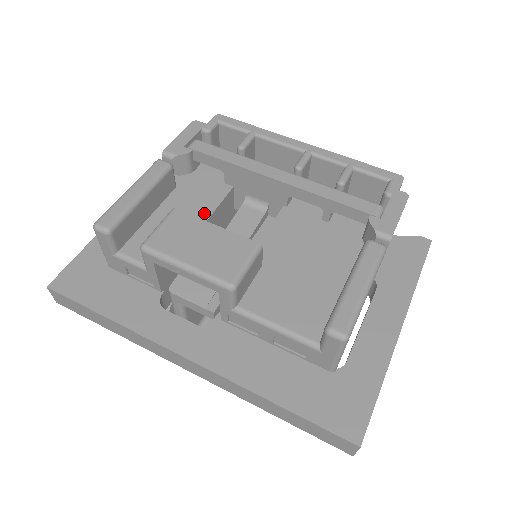
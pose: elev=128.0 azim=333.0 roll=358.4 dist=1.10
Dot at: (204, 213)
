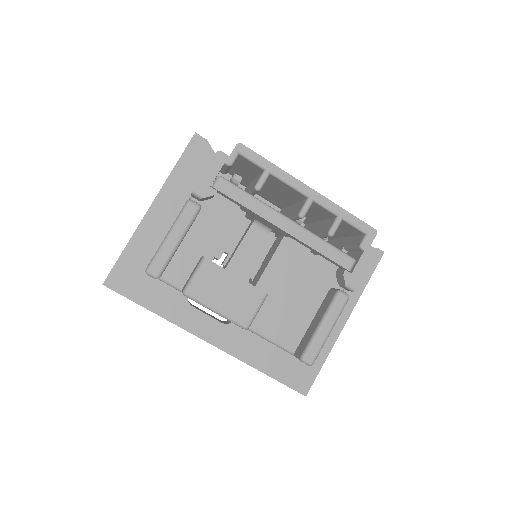
Dot at: (223, 241)
